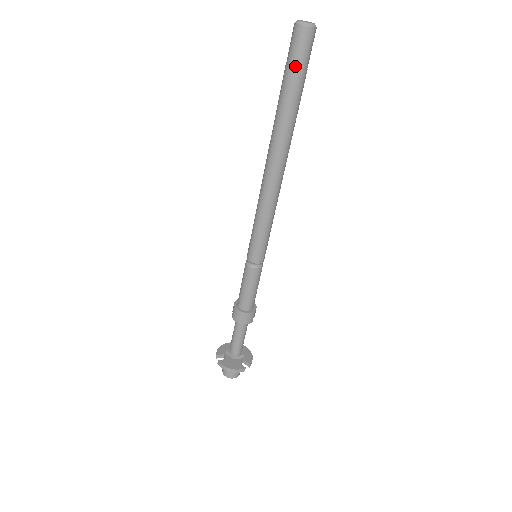
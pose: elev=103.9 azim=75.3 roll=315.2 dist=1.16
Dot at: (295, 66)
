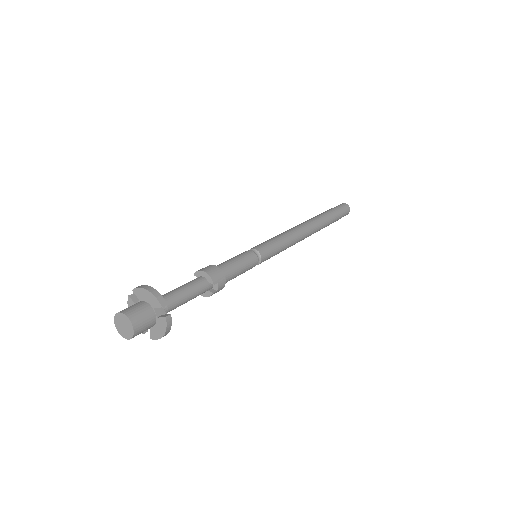
Dot at: (336, 208)
